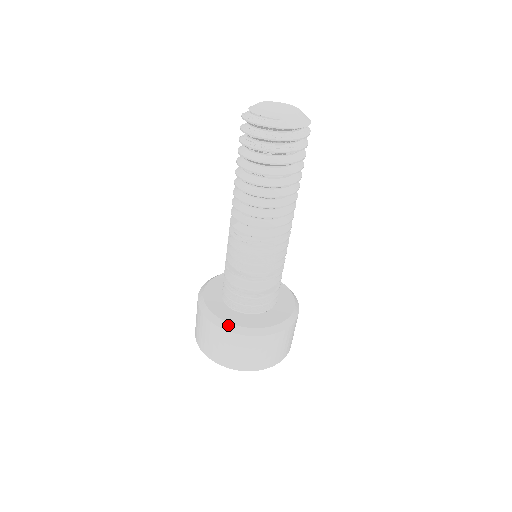
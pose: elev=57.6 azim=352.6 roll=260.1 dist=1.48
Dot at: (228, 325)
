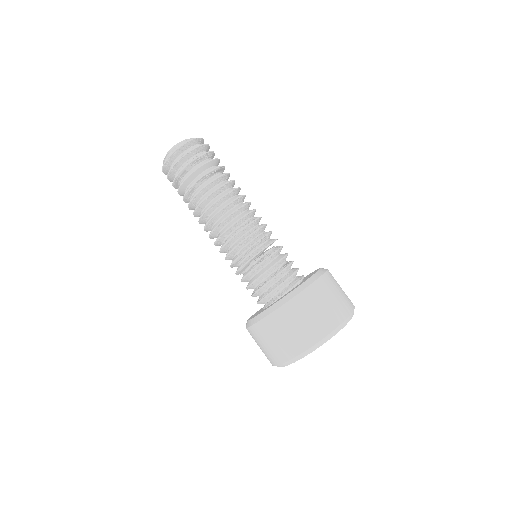
Dot at: (287, 297)
